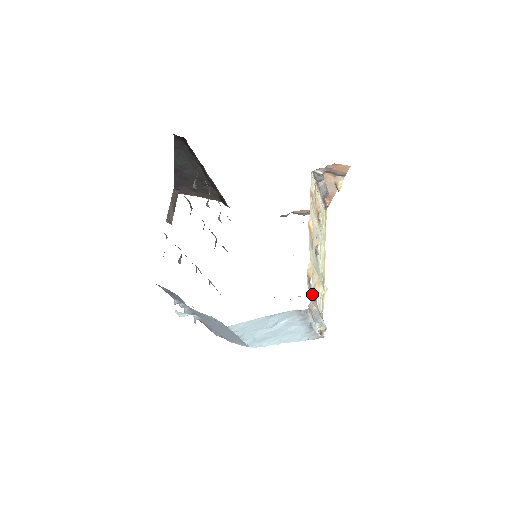
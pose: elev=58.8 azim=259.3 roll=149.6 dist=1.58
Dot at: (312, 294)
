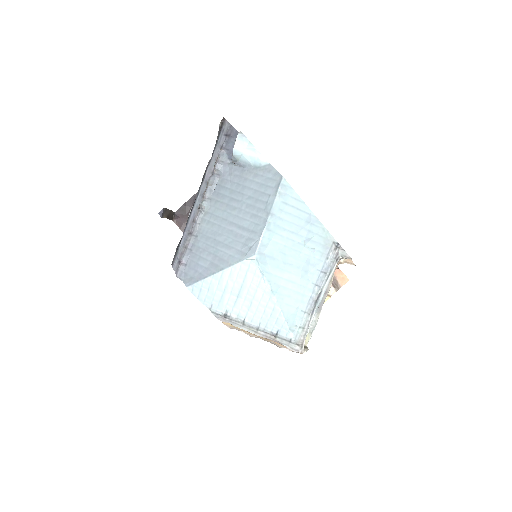
Dot at: occluded
